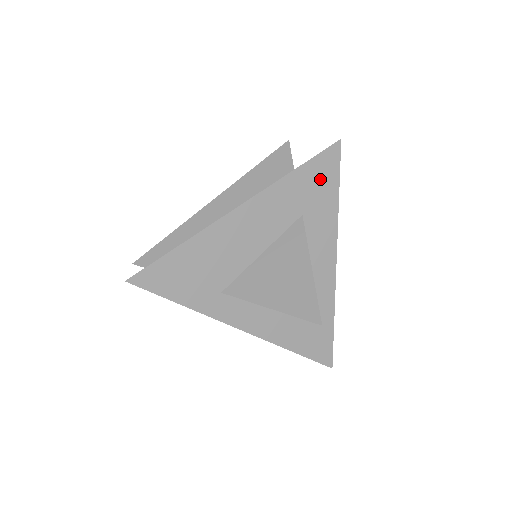
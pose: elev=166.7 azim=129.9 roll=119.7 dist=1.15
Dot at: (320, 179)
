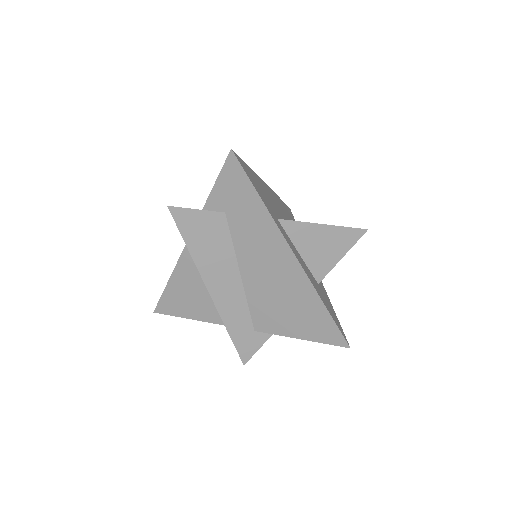
Dot at: (291, 216)
